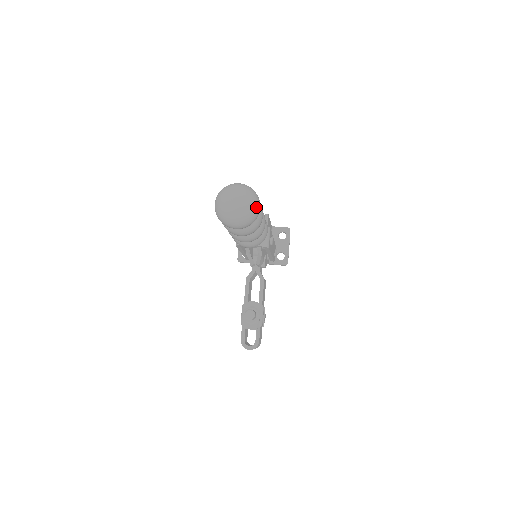
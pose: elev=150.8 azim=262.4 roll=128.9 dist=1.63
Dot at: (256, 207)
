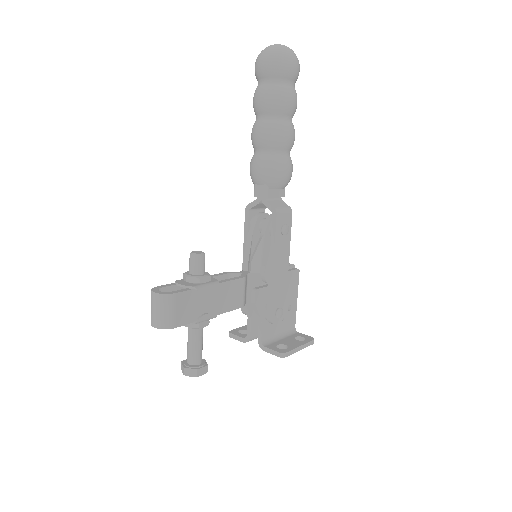
Dot at: (292, 56)
